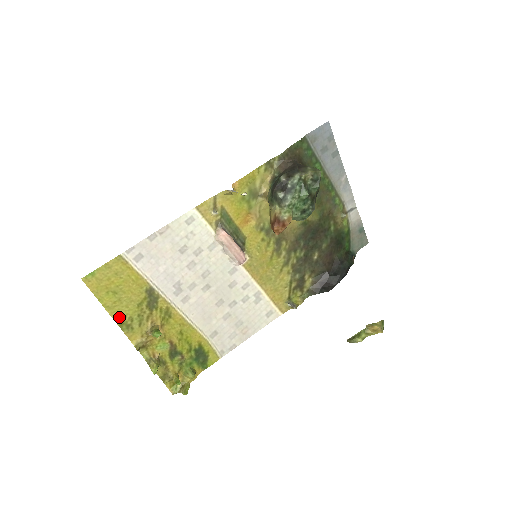
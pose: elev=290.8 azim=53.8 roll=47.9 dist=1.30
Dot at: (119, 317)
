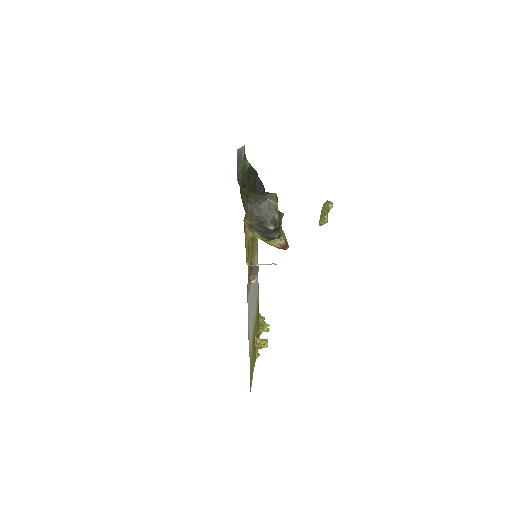
Dot at: occluded
